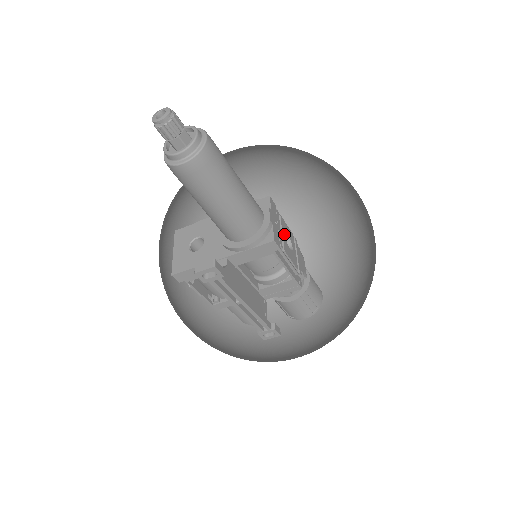
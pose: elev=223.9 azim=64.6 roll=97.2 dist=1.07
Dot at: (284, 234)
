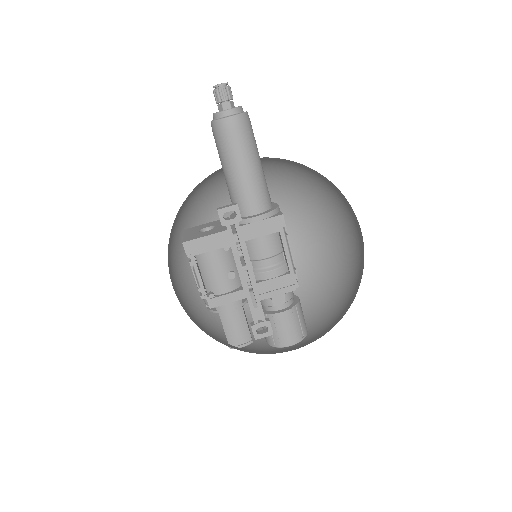
Dot at: occluded
